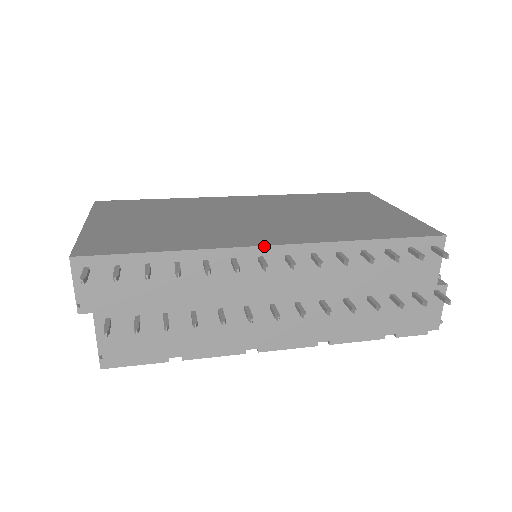
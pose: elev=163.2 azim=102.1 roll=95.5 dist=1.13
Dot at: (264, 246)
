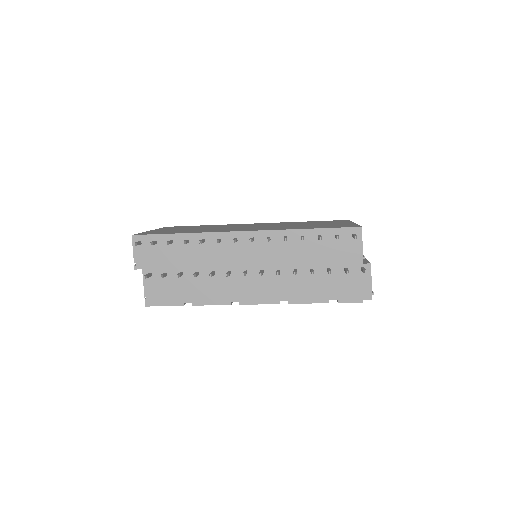
Dot at: (238, 231)
